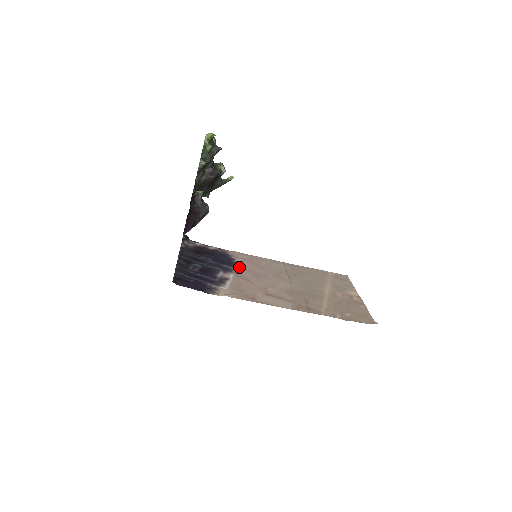
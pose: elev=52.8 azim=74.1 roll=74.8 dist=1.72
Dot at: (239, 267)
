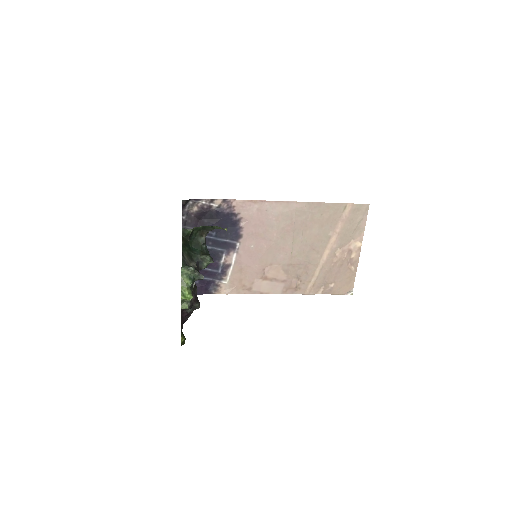
Dot at: (243, 238)
